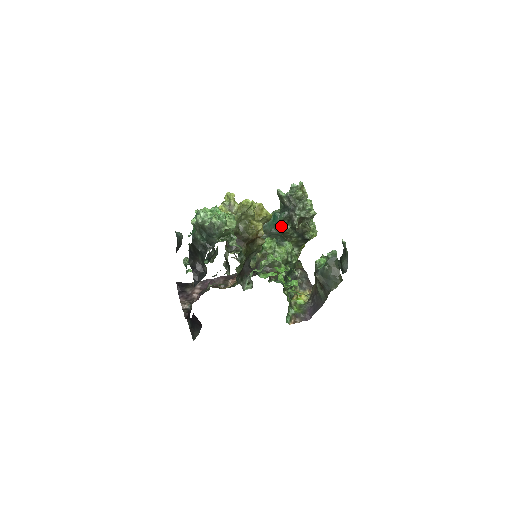
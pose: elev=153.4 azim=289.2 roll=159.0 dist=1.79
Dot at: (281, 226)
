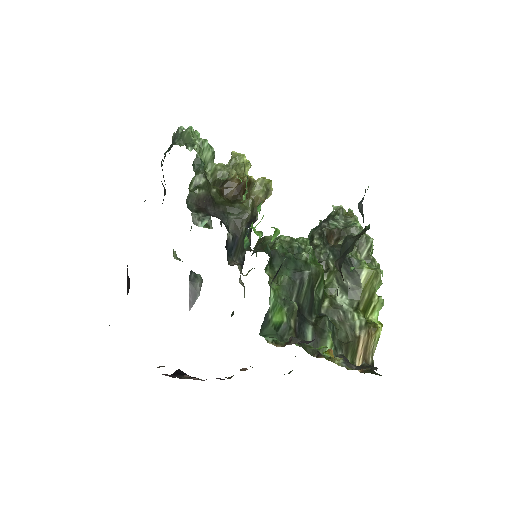
Dot at: (310, 244)
